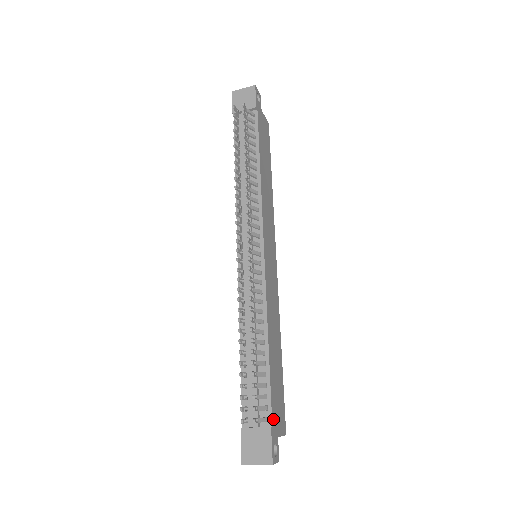
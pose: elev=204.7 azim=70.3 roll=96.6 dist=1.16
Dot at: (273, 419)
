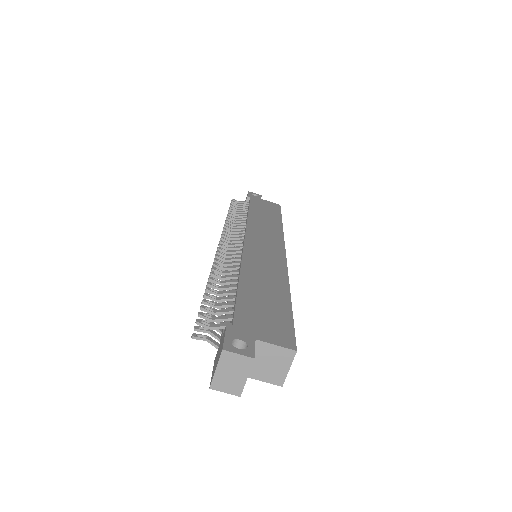
Dot at: (239, 322)
